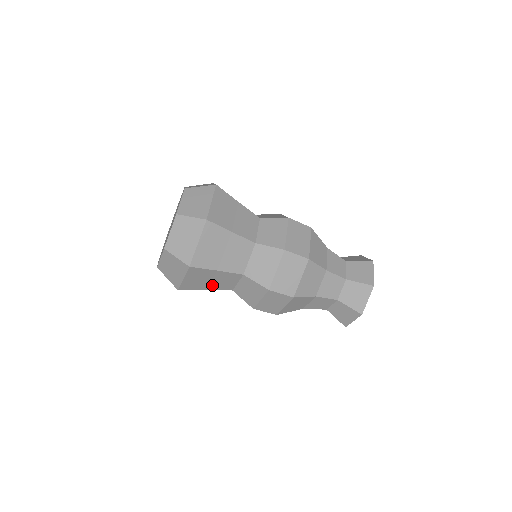
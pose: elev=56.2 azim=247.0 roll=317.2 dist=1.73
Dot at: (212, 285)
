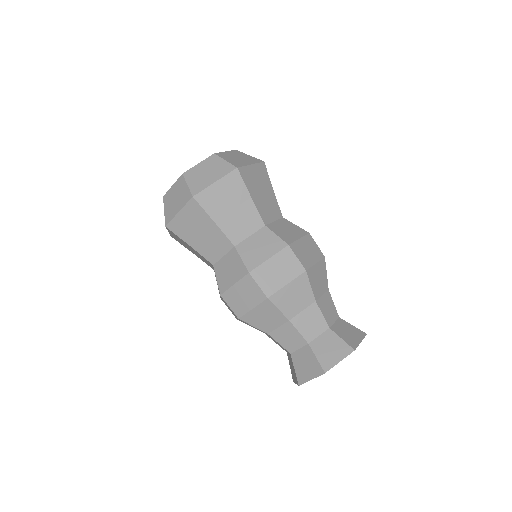
Dot at: (199, 242)
